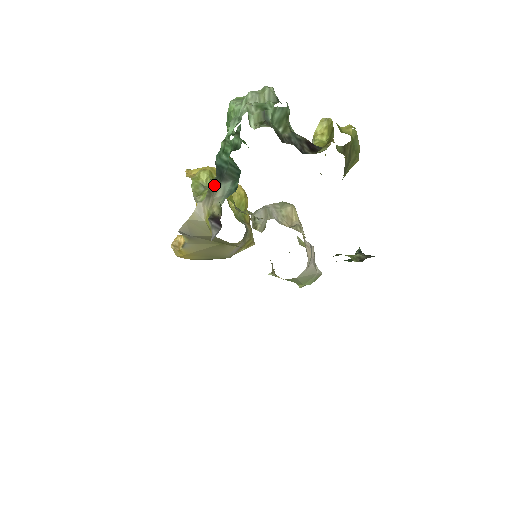
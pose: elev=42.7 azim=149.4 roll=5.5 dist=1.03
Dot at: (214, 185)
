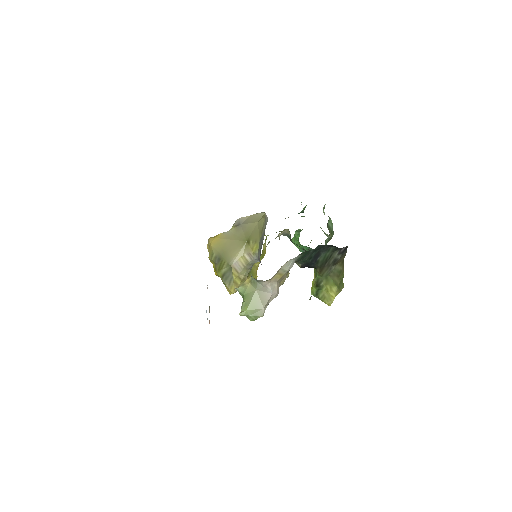
Dot at: occluded
